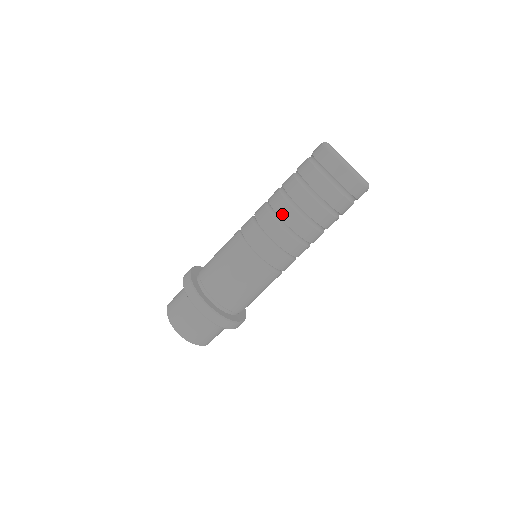
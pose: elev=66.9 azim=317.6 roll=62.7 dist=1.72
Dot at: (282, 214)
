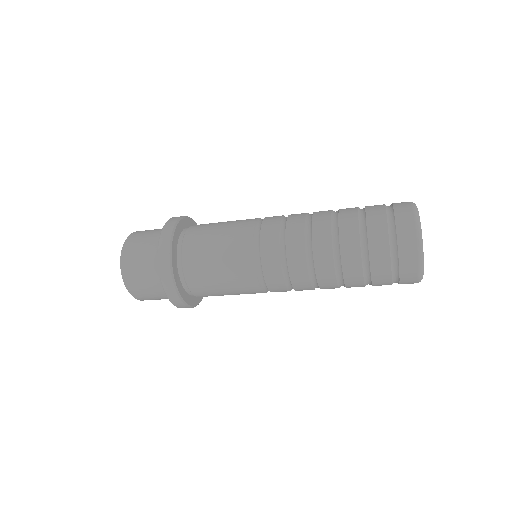
Dot at: (319, 263)
